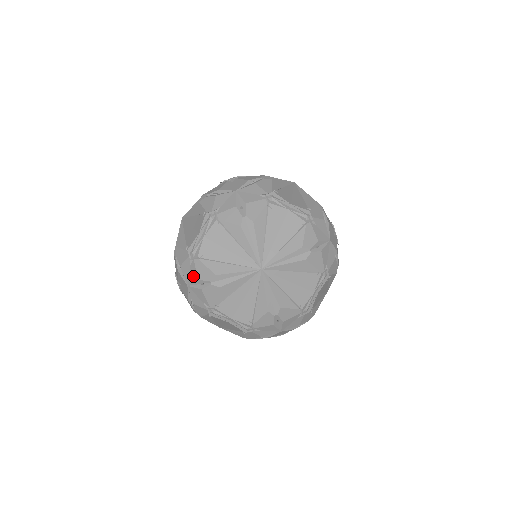
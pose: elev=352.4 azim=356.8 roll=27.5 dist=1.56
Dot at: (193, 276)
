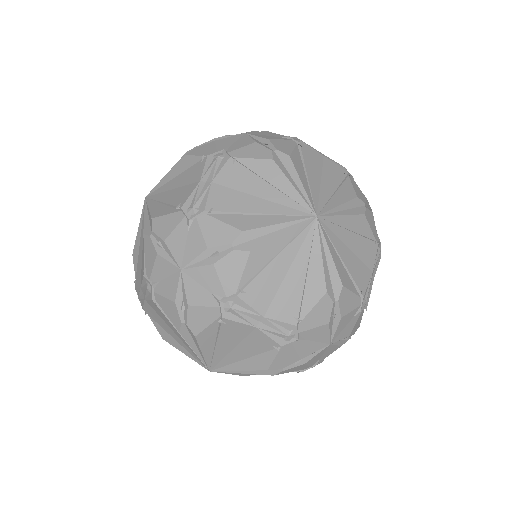
Dot at: occluded
